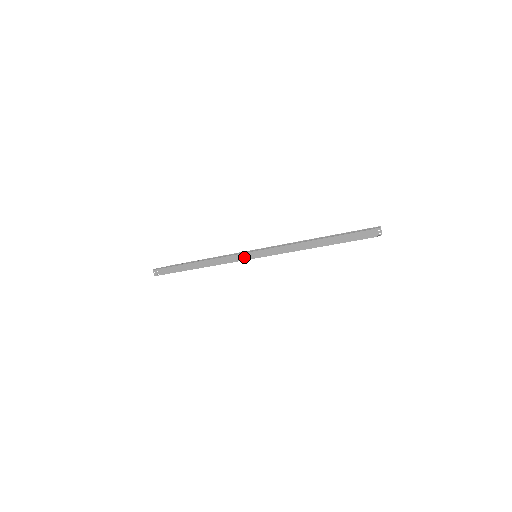
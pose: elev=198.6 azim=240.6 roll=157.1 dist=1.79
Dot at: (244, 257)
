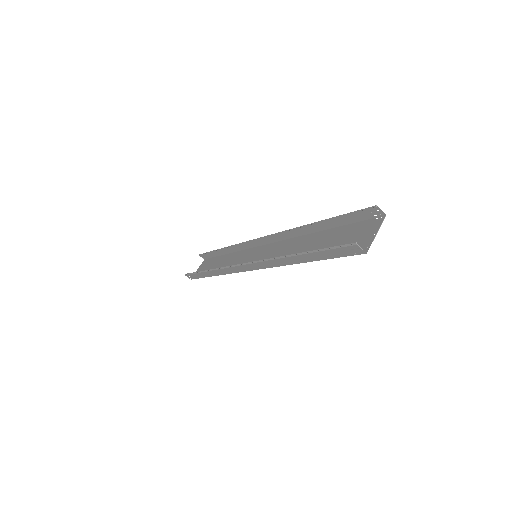
Dot at: (242, 269)
